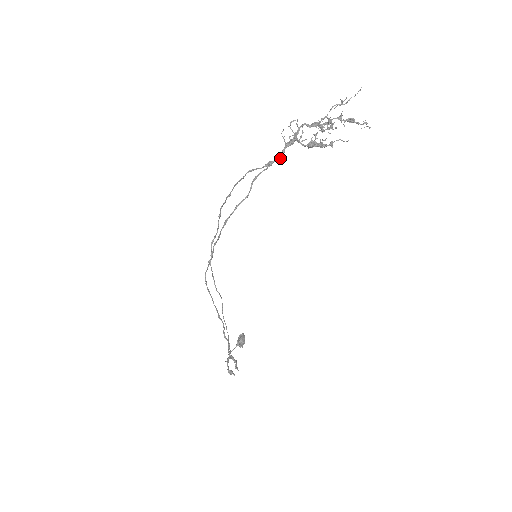
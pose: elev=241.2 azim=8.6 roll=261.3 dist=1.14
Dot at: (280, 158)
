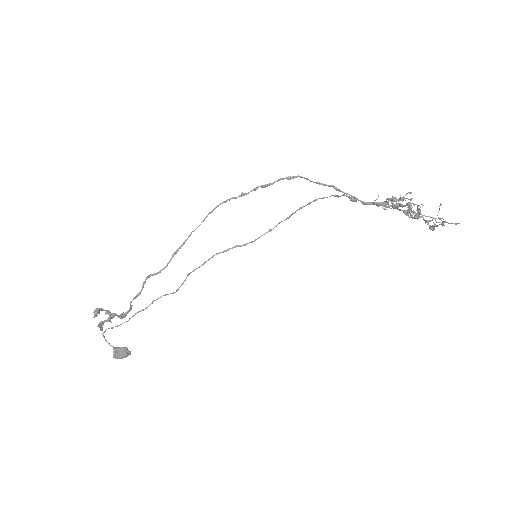
Dot at: (363, 201)
